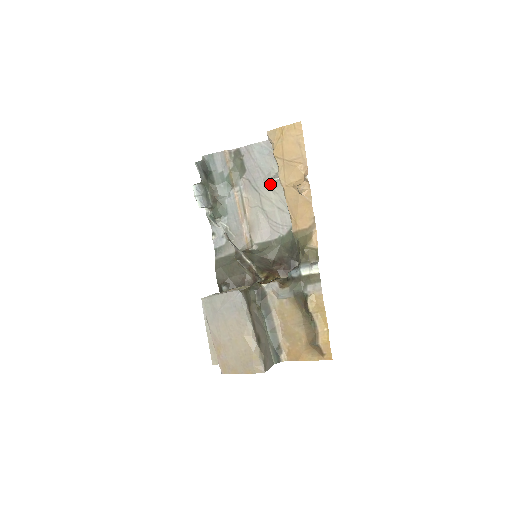
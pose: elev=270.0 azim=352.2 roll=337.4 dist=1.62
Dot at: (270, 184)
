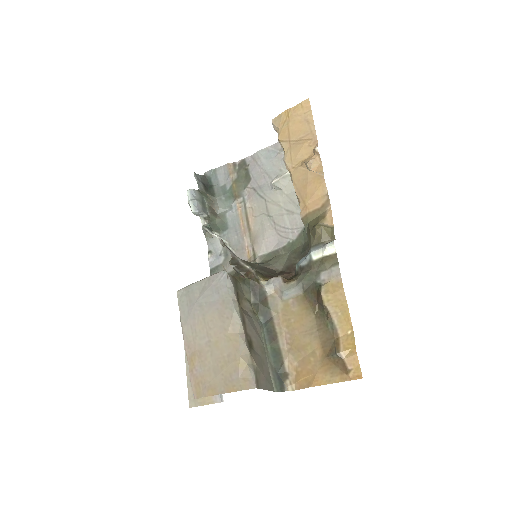
Dot at: (277, 183)
